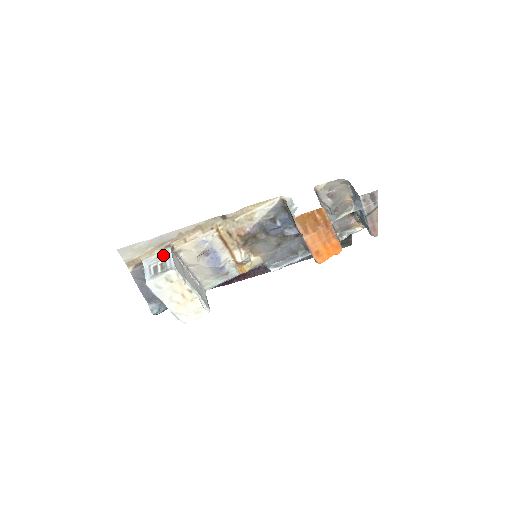
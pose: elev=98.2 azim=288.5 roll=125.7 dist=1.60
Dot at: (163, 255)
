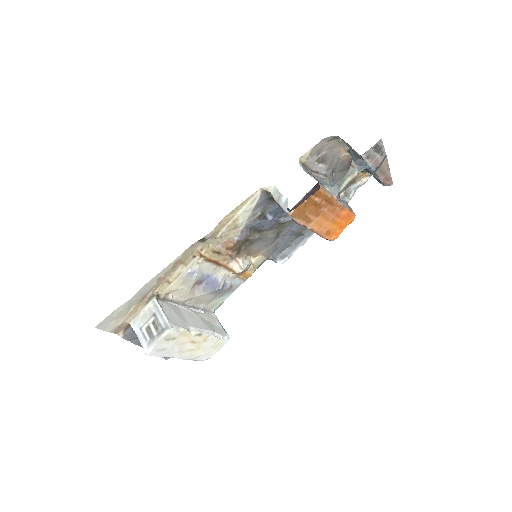
Dot at: (150, 310)
